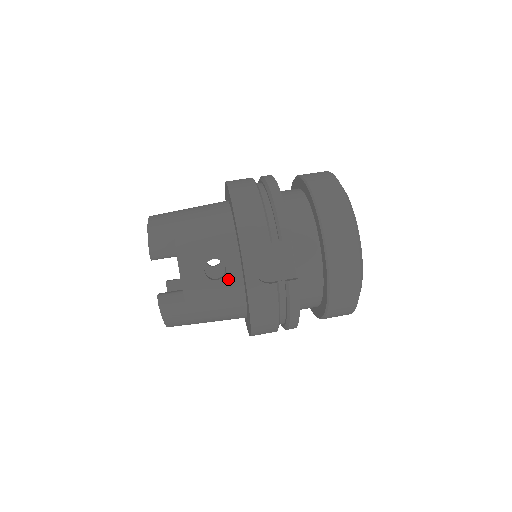
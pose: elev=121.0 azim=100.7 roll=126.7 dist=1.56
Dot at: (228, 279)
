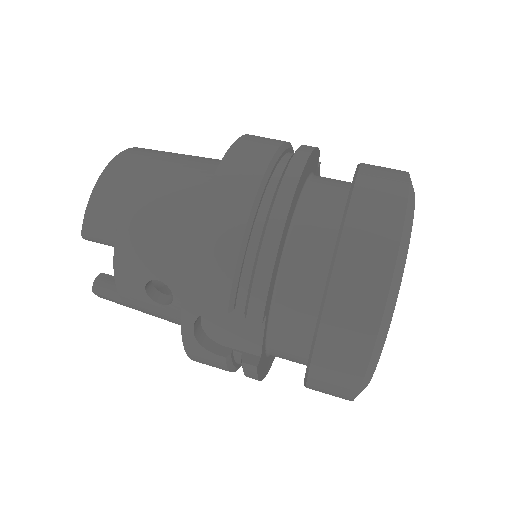
Dot at: (175, 309)
